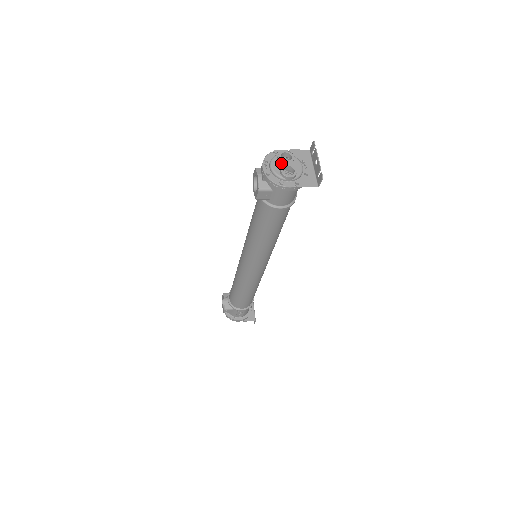
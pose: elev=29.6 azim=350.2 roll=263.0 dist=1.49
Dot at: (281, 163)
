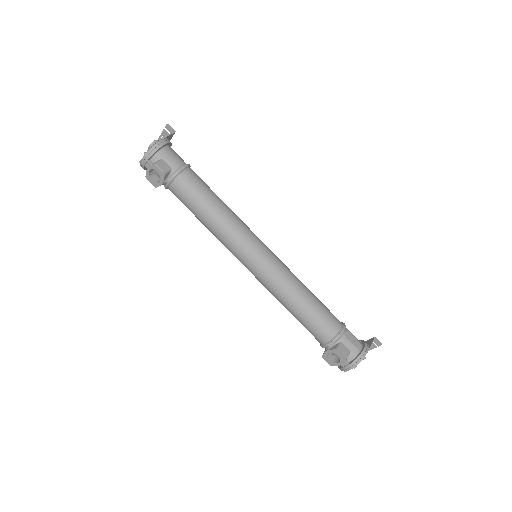
Dot at: occluded
